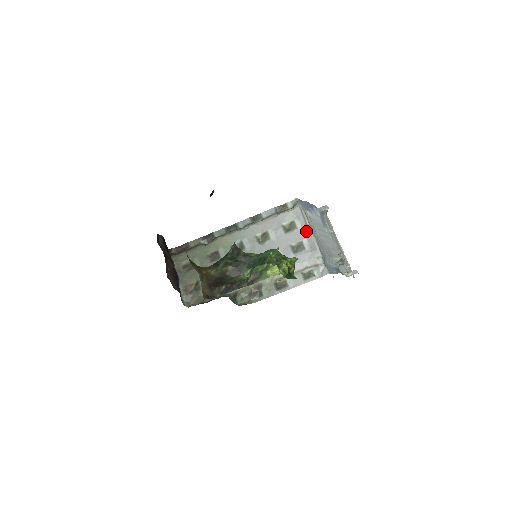
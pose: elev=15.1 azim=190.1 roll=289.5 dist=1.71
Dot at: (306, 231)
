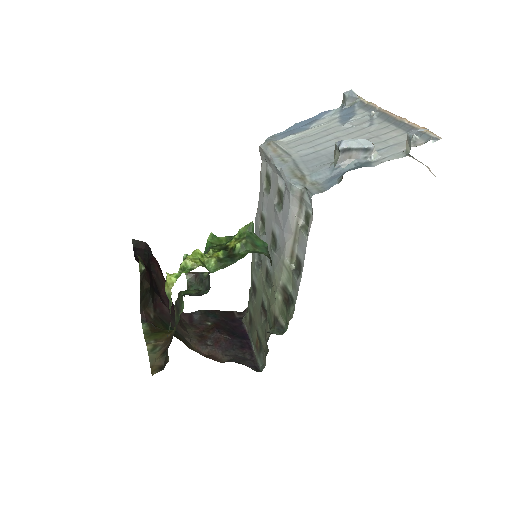
Dot at: (273, 169)
